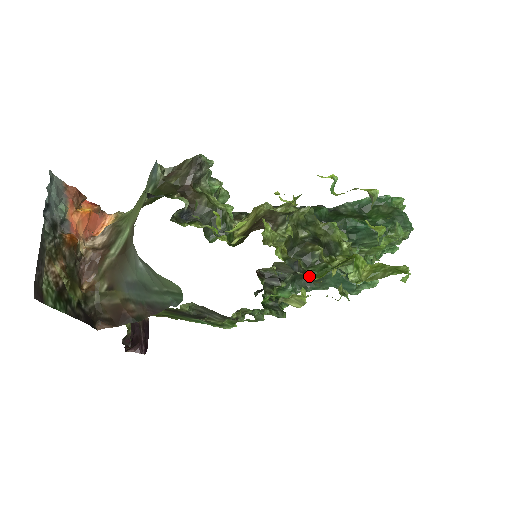
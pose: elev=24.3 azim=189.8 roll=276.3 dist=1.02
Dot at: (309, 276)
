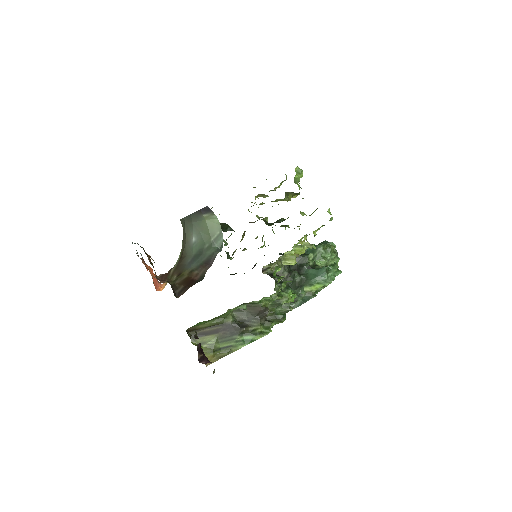
Dot at: occluded
